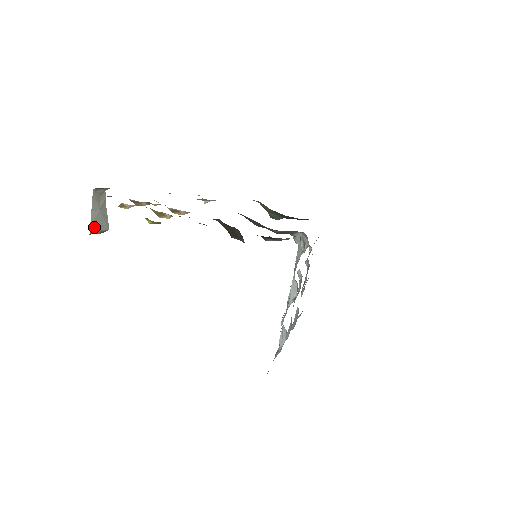
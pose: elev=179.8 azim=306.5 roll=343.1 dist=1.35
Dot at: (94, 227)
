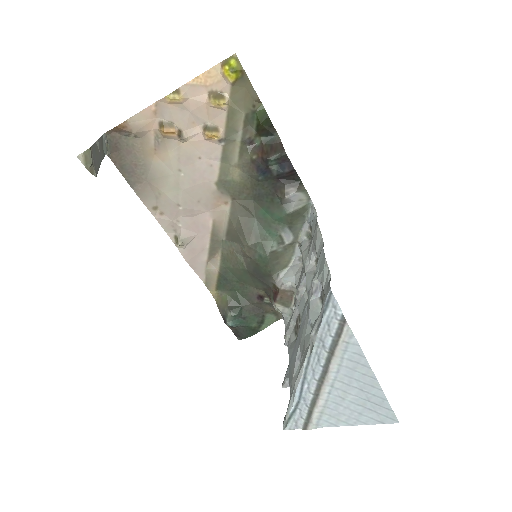
Dot at: (92, 152)
